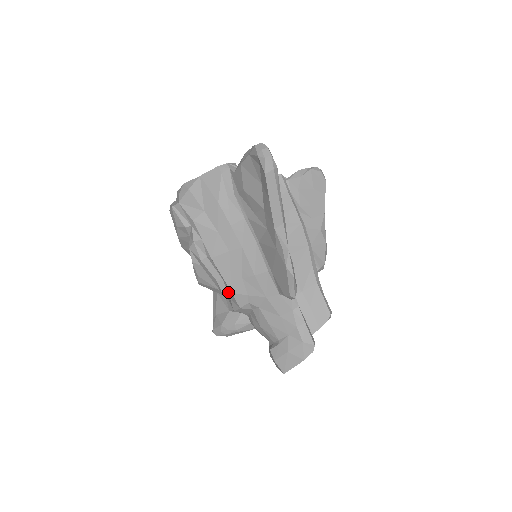
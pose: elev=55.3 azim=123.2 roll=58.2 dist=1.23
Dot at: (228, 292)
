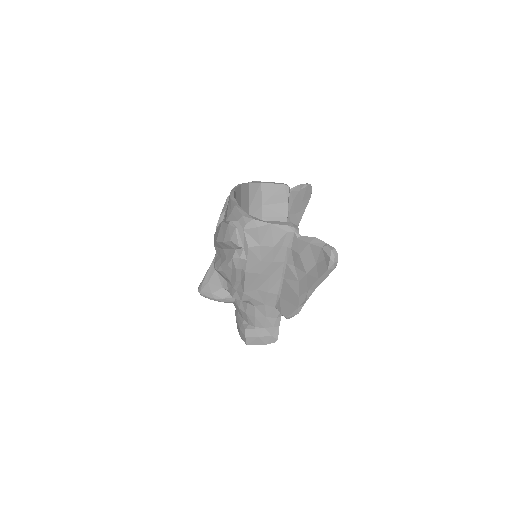
Dot at: (238, 288)
